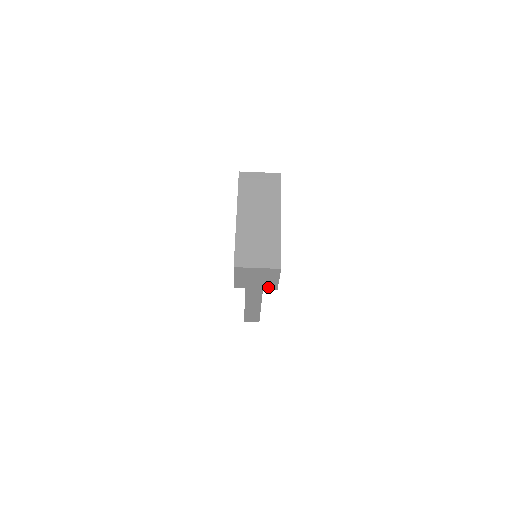
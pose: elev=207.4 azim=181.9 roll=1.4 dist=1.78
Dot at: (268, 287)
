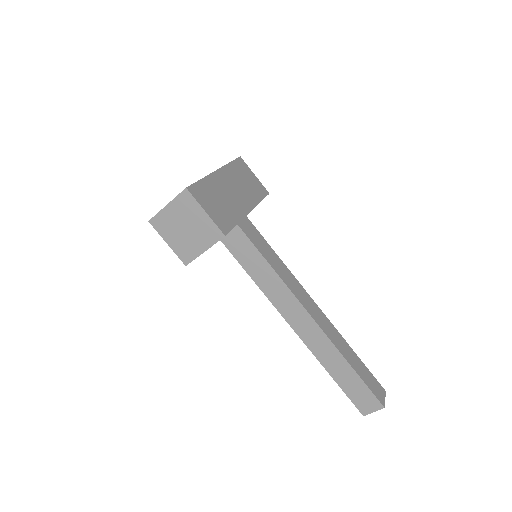
Dot at: (213, 239)
